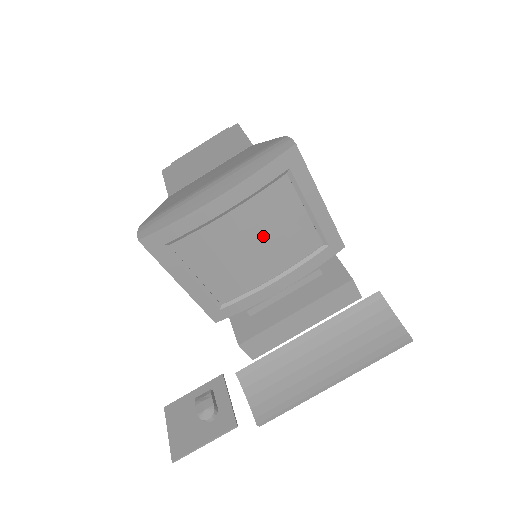
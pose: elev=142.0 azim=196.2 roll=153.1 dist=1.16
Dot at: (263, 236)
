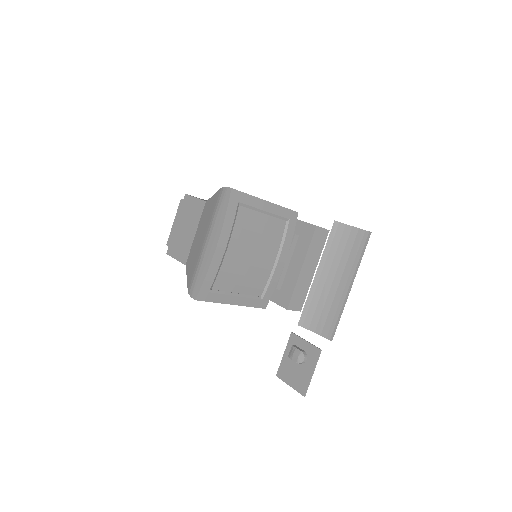
Dot at: (253, 245)
